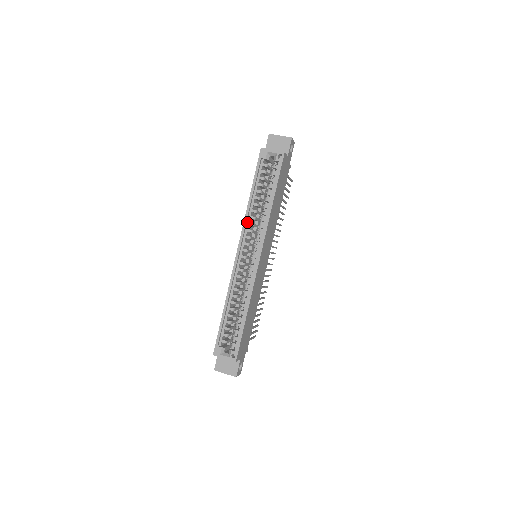
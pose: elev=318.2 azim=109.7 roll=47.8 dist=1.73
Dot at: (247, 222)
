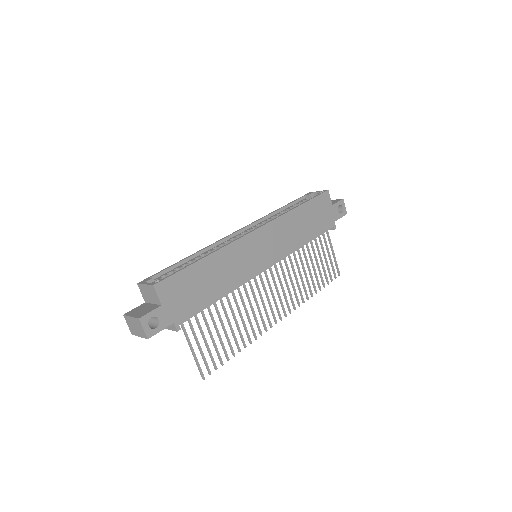
Dot at: (264, 220)
